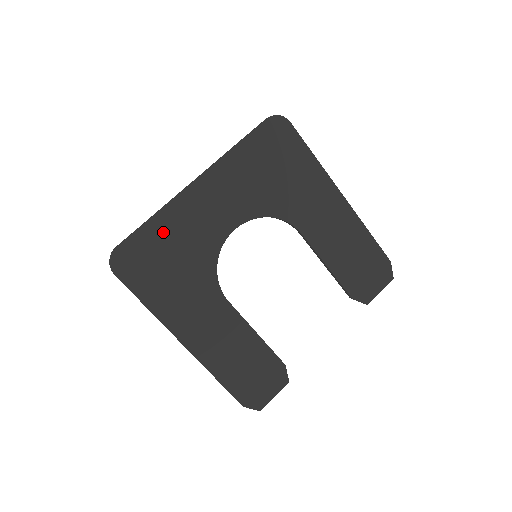
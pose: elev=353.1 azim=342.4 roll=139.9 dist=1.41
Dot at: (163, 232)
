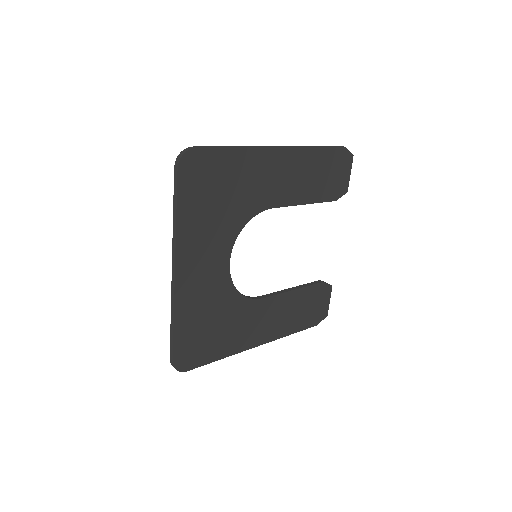
Dot at: (189, 321)
